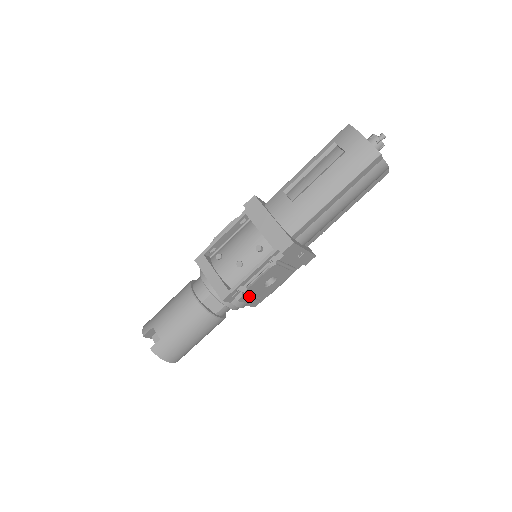
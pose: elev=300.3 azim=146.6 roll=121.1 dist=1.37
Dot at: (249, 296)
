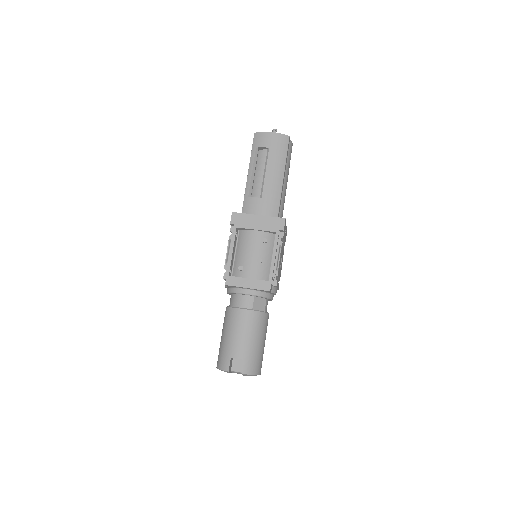
Dot at: occluded
